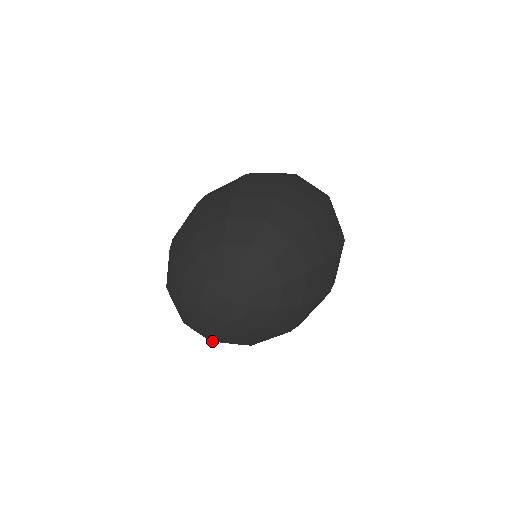
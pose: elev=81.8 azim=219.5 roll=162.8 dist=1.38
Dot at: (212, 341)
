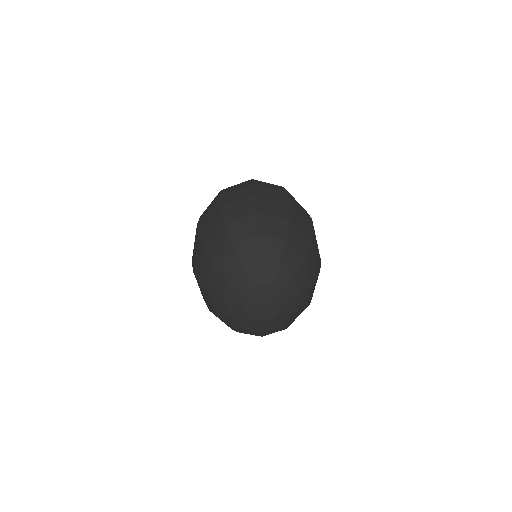
Dot at: occluded
